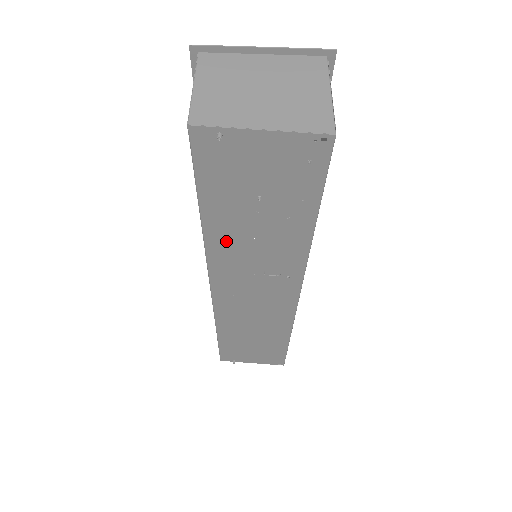
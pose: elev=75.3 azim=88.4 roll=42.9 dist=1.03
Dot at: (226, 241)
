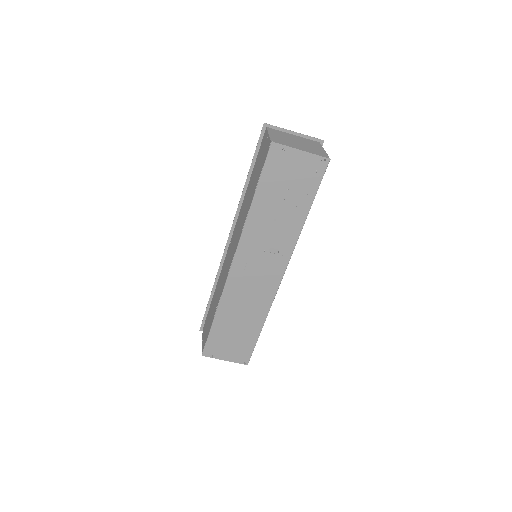
Dot at: (259, 219)
